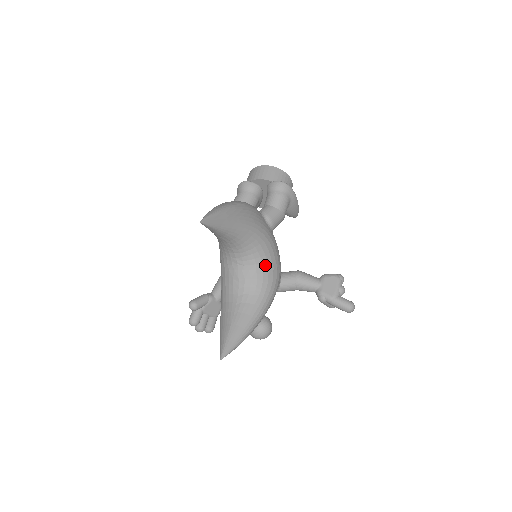
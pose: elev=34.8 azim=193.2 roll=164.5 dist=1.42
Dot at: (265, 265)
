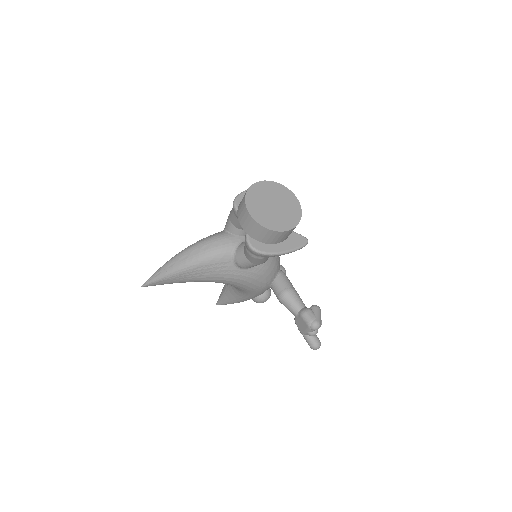
Dot at: (238, 288)
